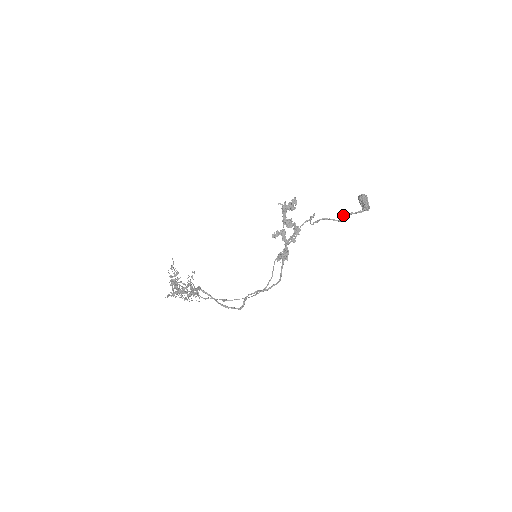
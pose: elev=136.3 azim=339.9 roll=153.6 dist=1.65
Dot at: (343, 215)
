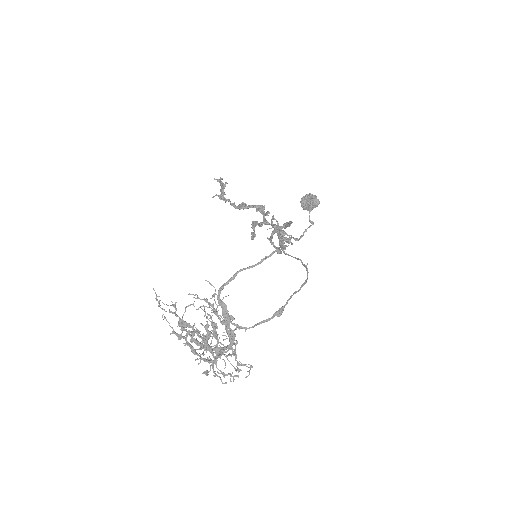
Dot at: occluded
